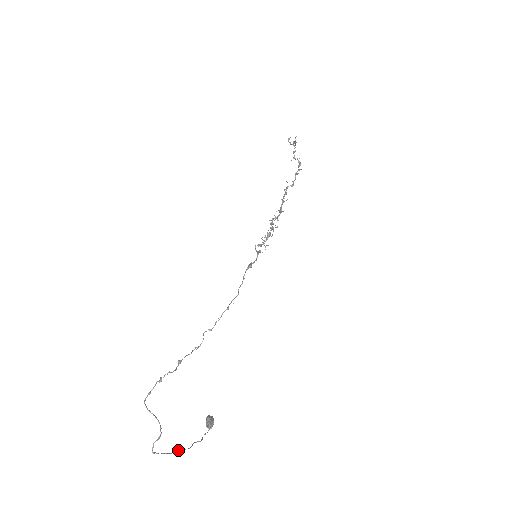
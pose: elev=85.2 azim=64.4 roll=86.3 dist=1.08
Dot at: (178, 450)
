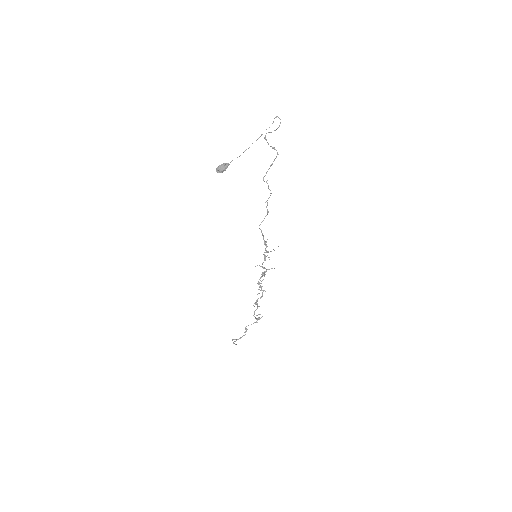
Dot at: occluded
